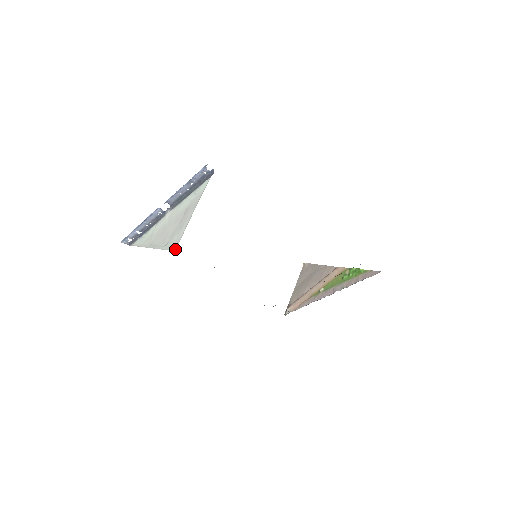
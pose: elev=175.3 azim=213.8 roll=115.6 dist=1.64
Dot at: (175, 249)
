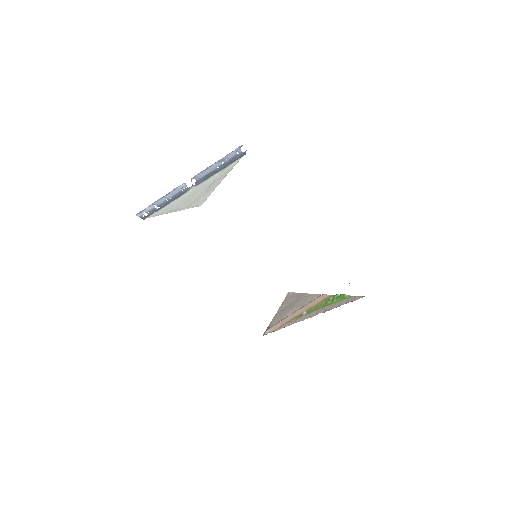
Dot at: (201, 204)
